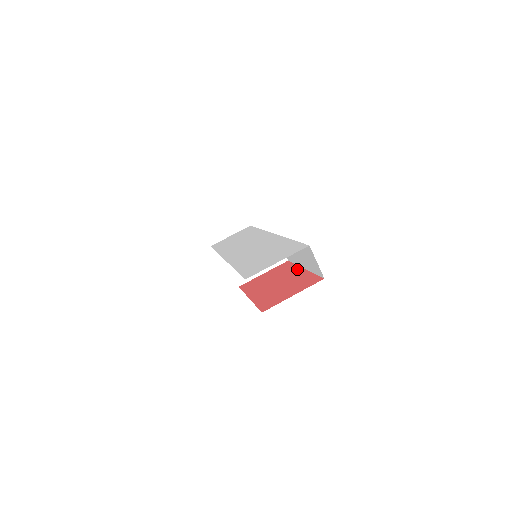
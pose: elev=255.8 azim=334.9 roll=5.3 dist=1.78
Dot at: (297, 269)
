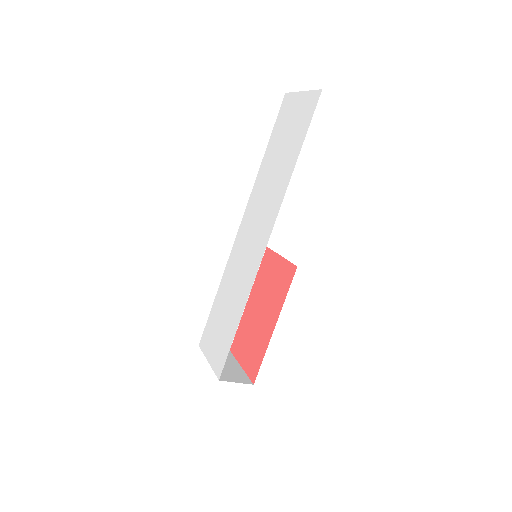
Dot at: (275, 316)
